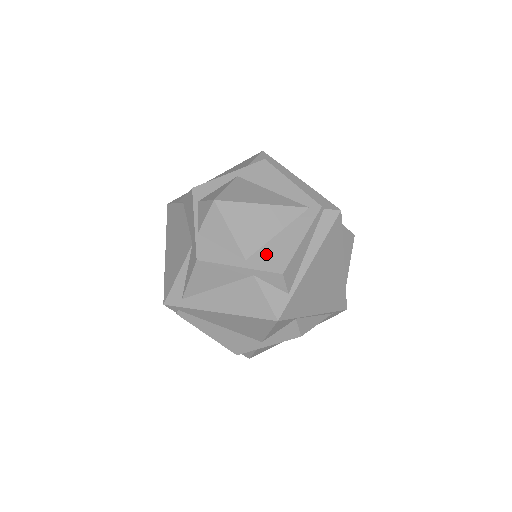
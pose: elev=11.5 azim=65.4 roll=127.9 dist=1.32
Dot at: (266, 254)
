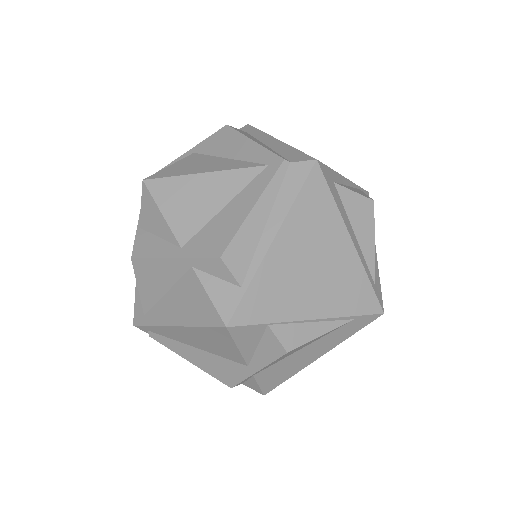
Dot at: (205, 235)
